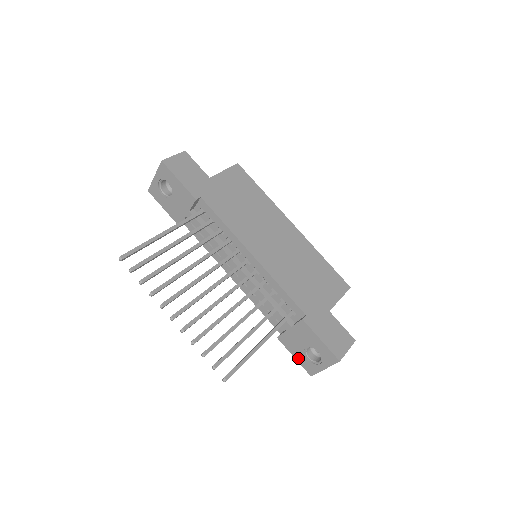
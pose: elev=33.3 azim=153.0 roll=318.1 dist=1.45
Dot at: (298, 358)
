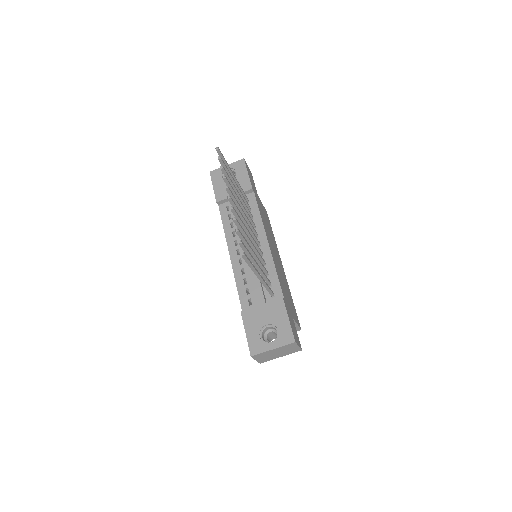
Dot at: (250, 335)
